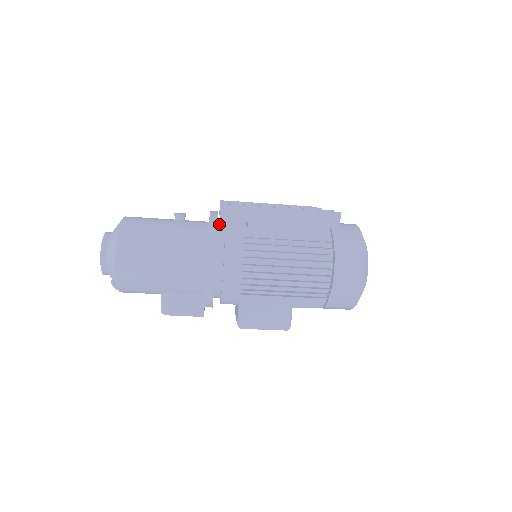
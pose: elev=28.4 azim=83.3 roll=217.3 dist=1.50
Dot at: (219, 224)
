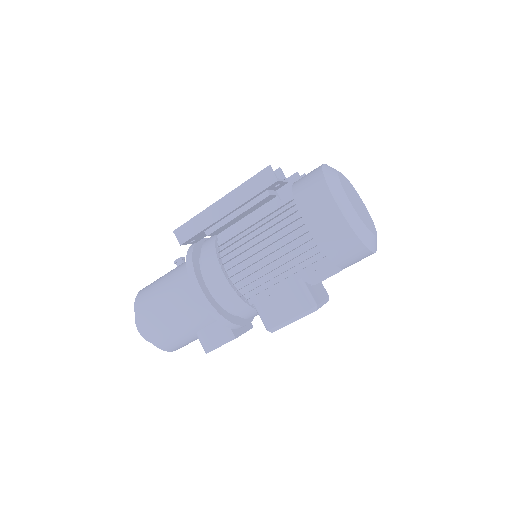
Dot at: occluded
